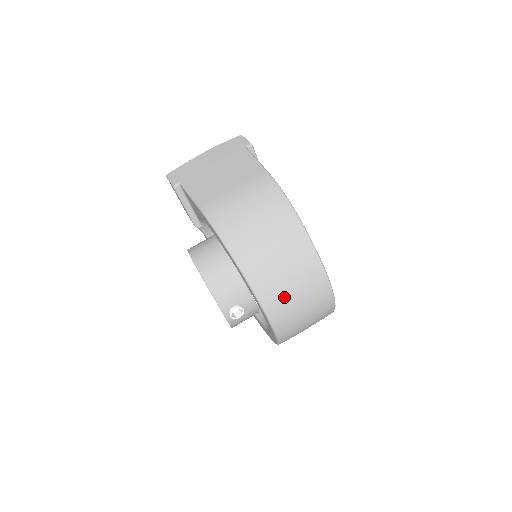
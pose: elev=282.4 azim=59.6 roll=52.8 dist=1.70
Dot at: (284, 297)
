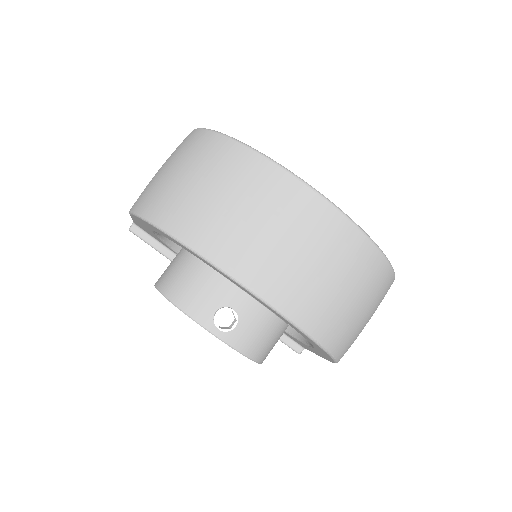
Dot at: (247, 239)
